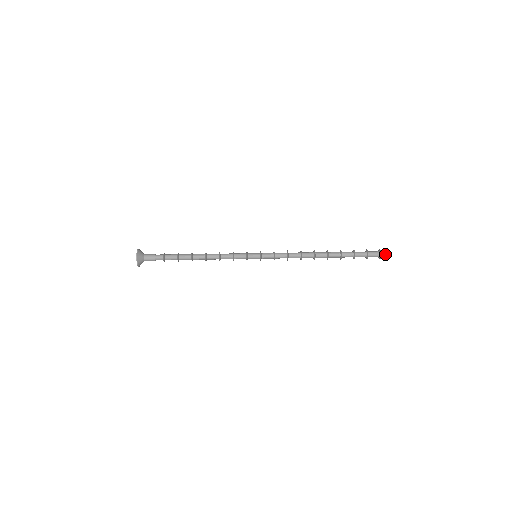
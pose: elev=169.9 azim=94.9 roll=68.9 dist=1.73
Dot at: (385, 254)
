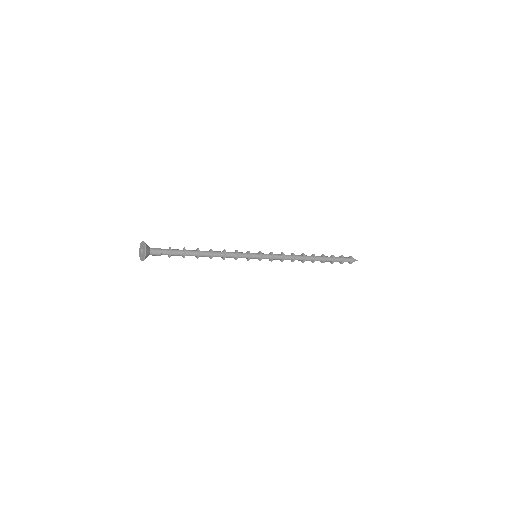
Dot at: (354, 259)
